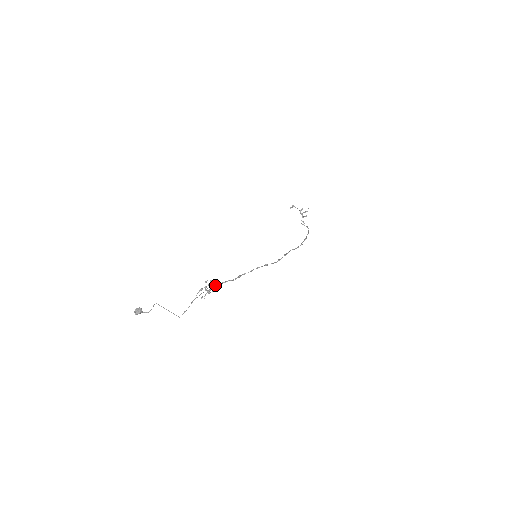
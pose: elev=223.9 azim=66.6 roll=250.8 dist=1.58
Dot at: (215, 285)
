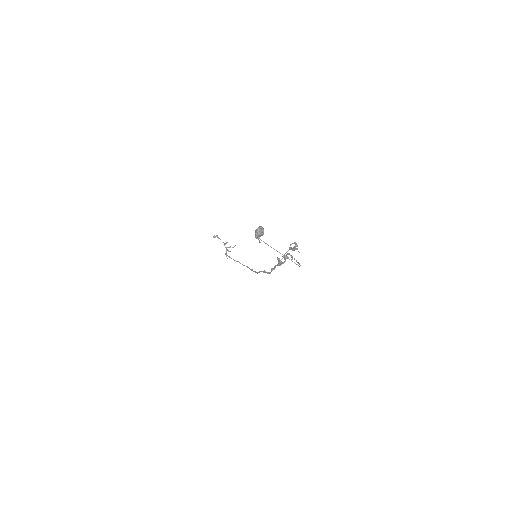
Dot at: (286, 255)
